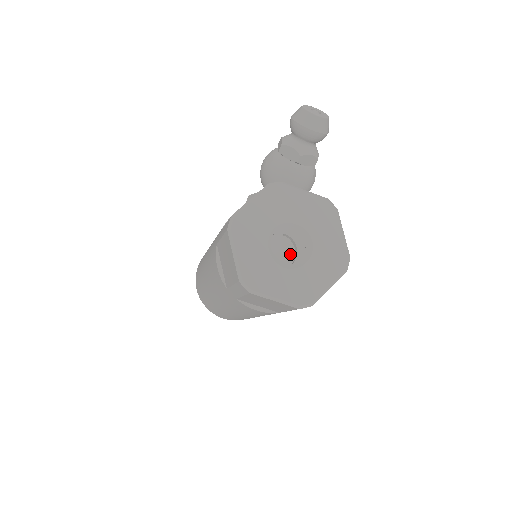
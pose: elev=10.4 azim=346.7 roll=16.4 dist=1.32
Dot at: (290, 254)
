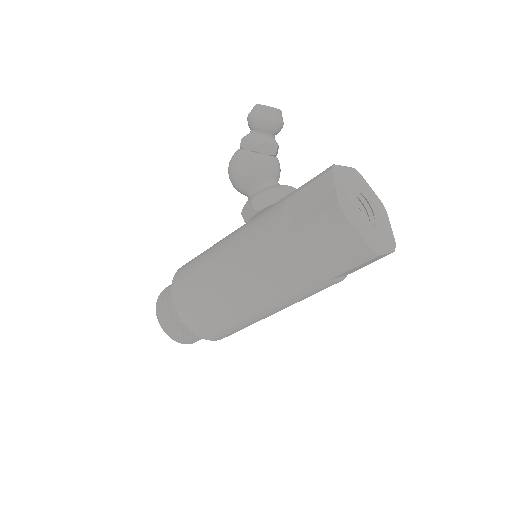
Dot at: occluded
